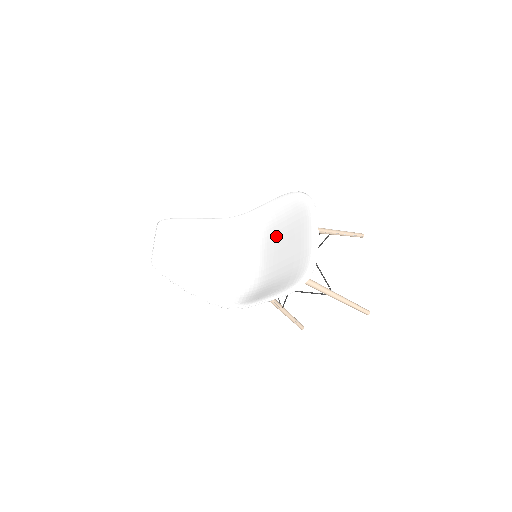
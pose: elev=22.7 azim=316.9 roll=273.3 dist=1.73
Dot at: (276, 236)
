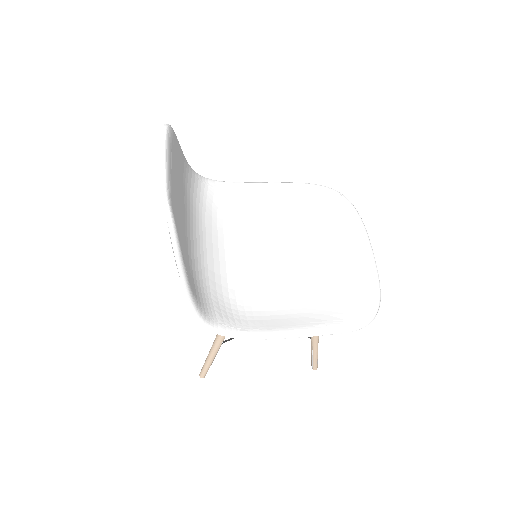
Dot at: (288, 236)
